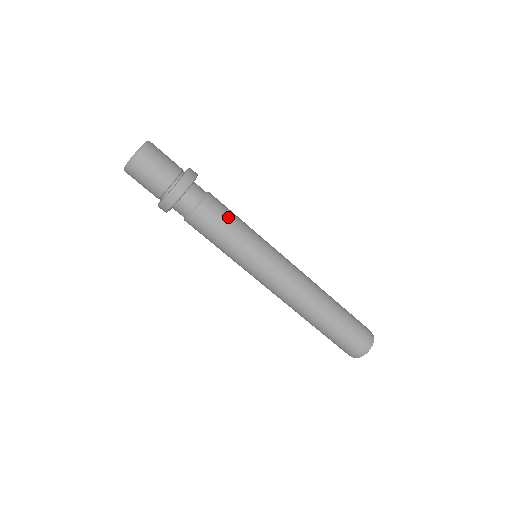
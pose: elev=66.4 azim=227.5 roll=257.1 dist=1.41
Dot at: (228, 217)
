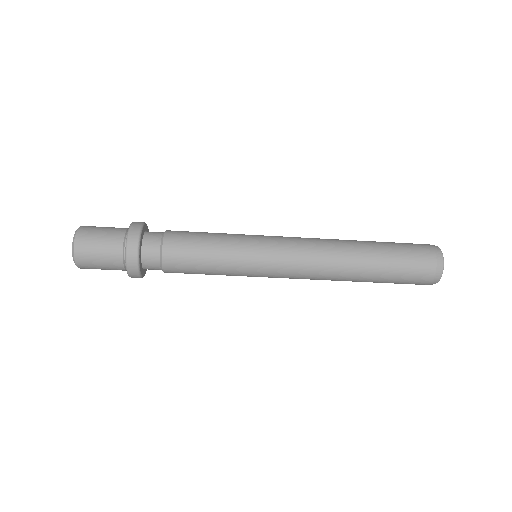
Dot at: (199, 234)
